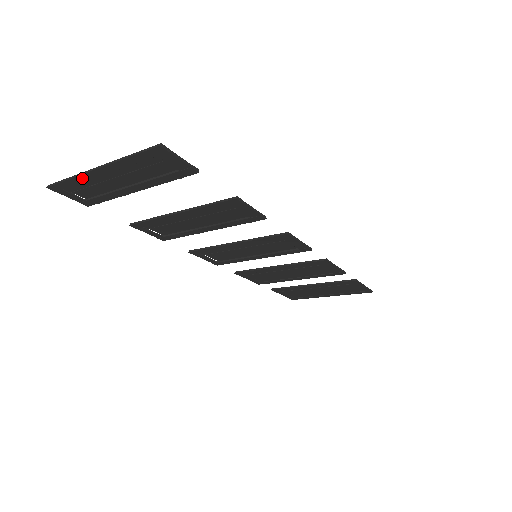
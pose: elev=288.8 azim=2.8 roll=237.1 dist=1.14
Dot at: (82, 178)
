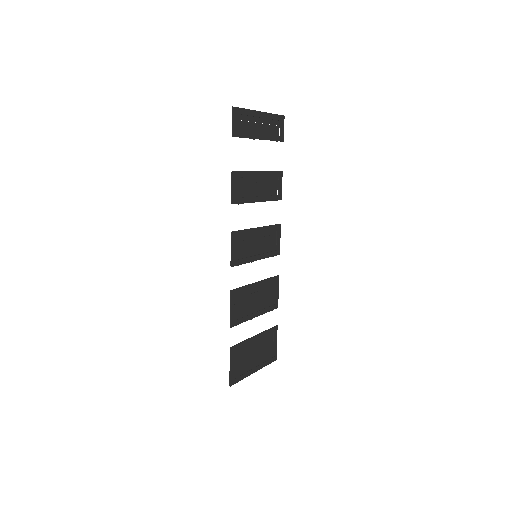
Dot at: (251, 113)
